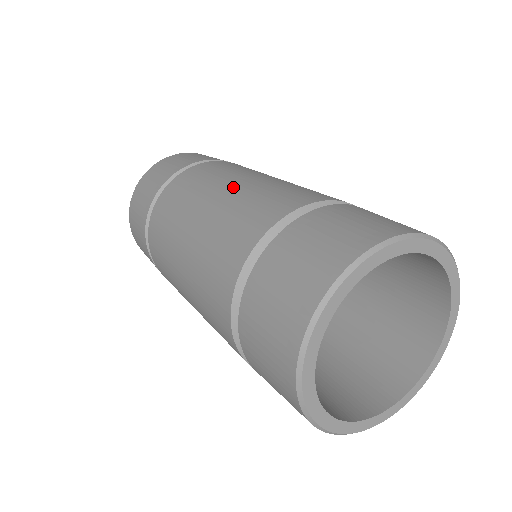
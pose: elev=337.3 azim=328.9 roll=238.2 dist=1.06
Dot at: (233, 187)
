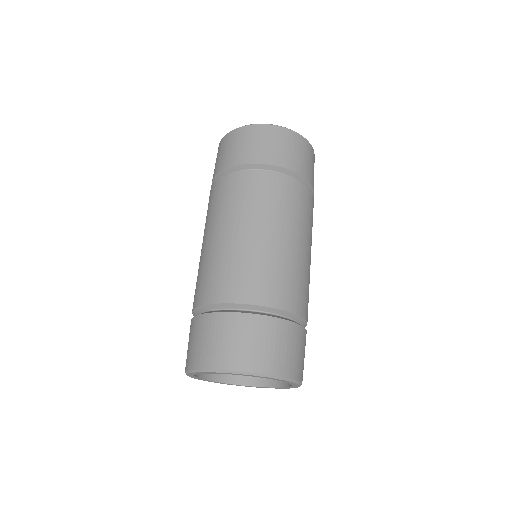
Dot at: (228, 237)
